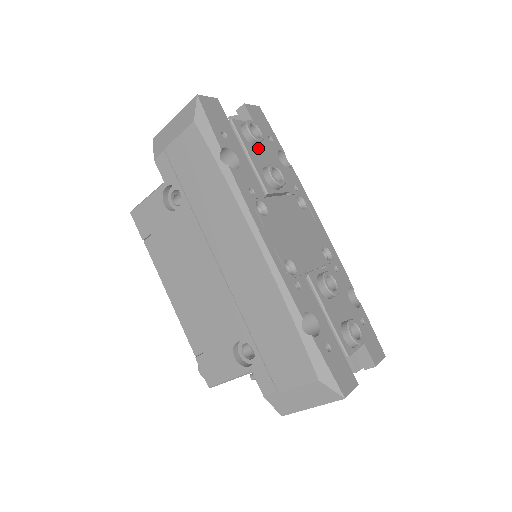
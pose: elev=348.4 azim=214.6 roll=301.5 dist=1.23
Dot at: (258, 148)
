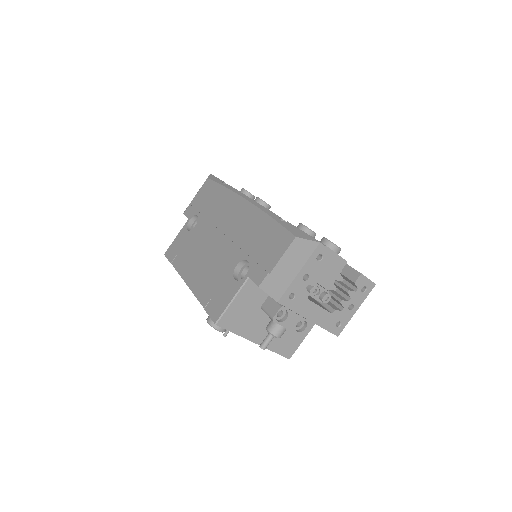
Dot at: occluded
